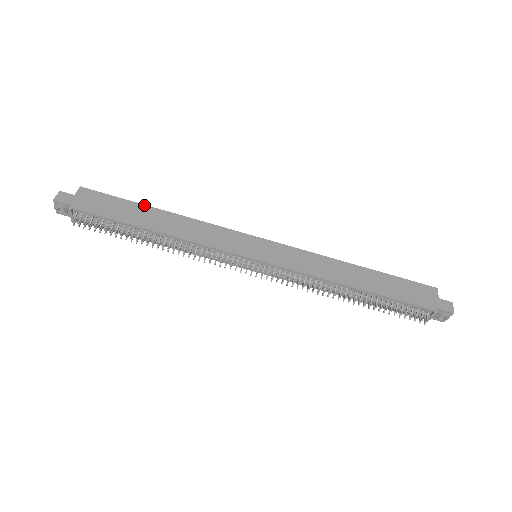
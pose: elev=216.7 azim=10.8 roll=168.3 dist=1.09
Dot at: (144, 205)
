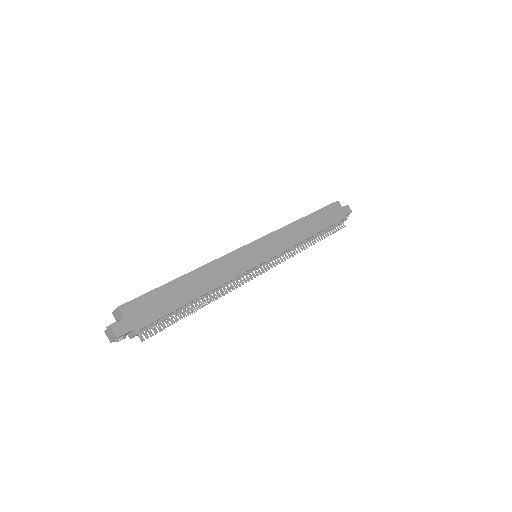
Dot at: (174, 280)
